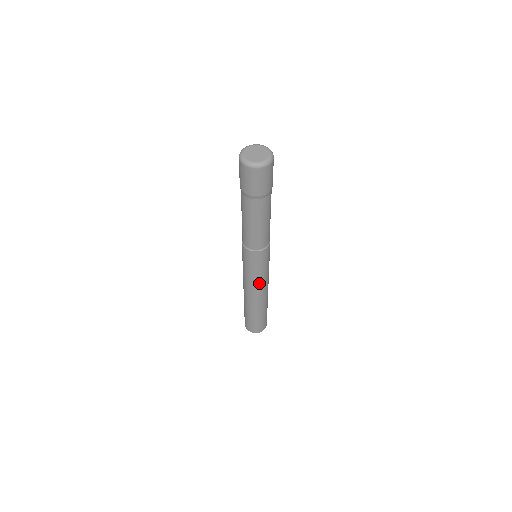
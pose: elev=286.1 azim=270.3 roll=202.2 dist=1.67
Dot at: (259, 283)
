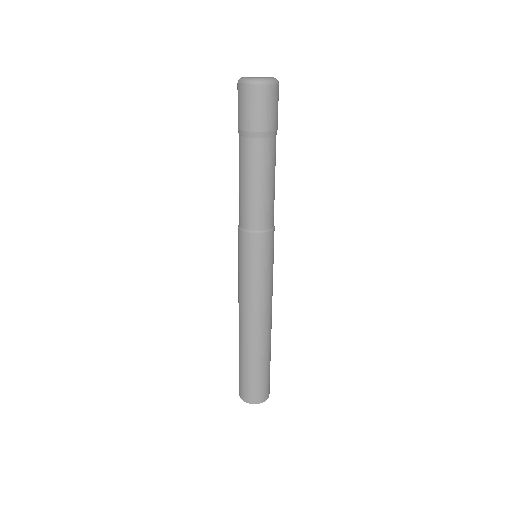
Dot at: (260, 297)
